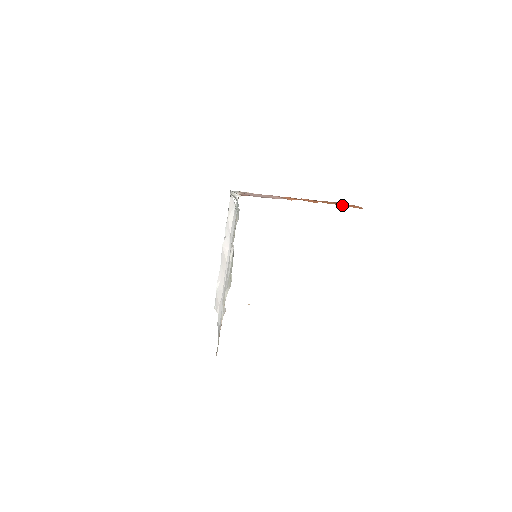
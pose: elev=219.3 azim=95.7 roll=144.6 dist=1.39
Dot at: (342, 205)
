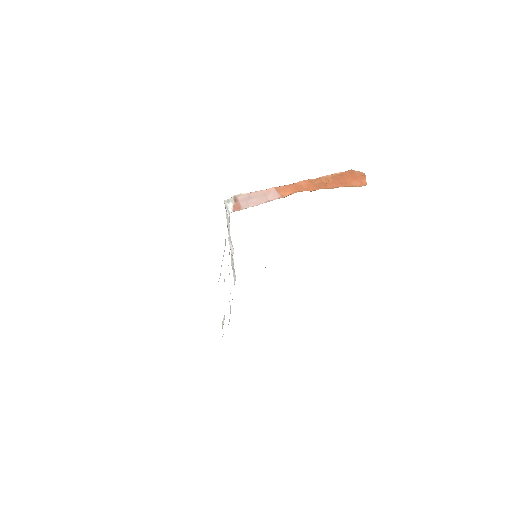
Dot at: (342, 186)
